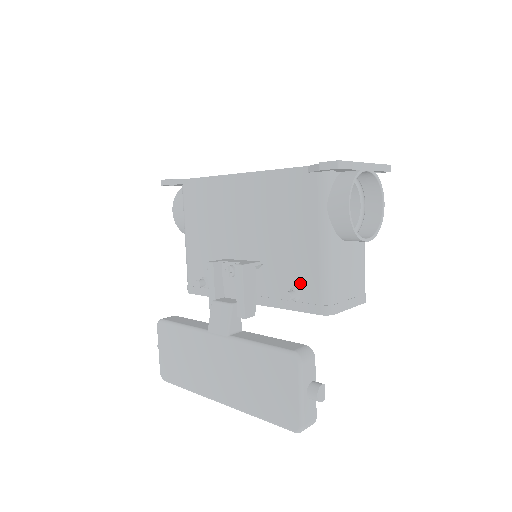
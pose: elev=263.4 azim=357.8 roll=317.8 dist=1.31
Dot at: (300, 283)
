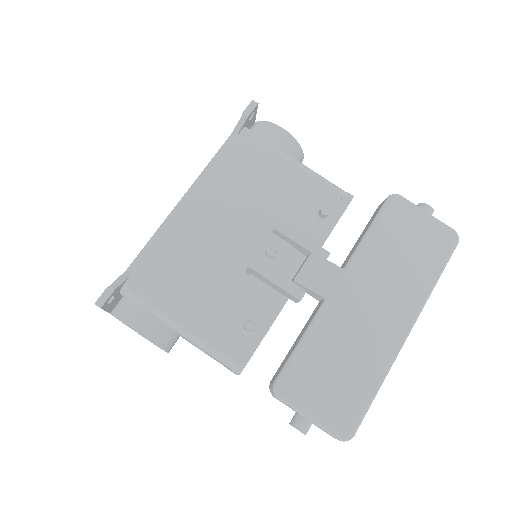
Dot at: (316, 203)
